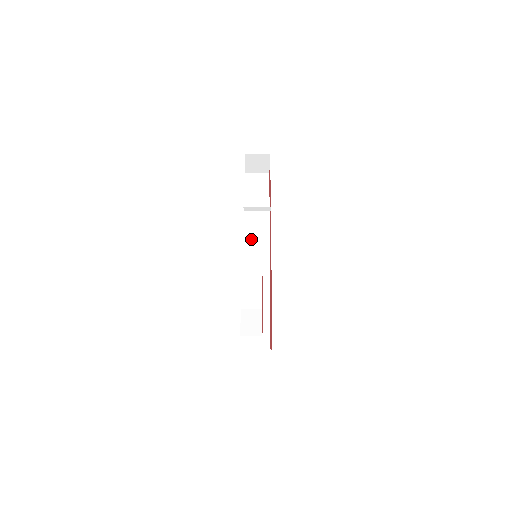
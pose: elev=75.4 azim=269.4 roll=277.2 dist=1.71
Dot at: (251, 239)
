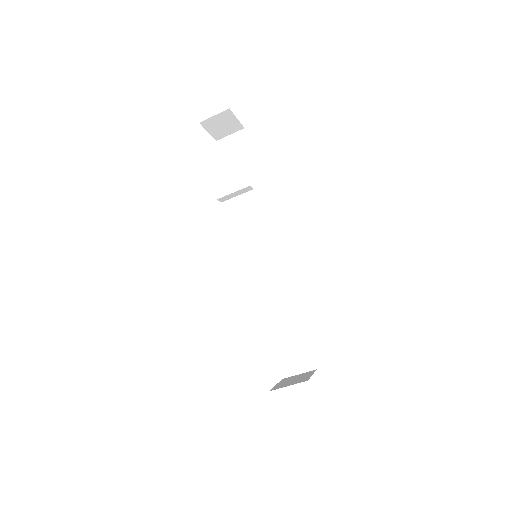
Dot at: (249, 228)
